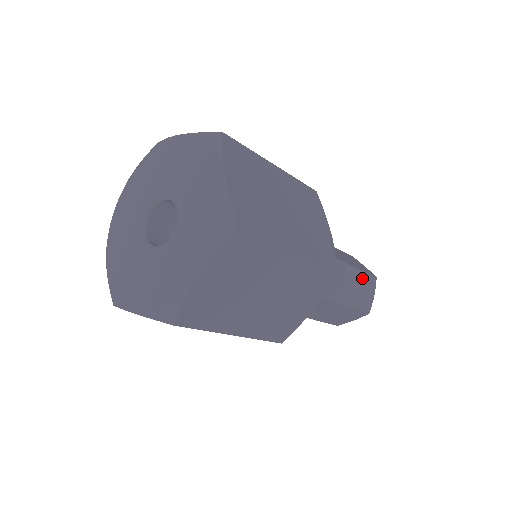
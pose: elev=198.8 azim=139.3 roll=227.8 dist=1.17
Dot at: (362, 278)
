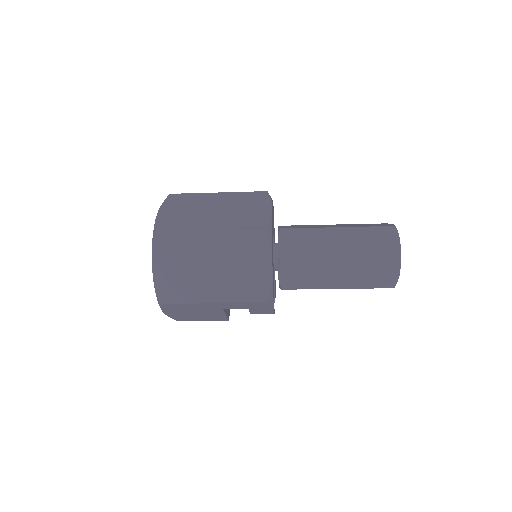
Dot at: (369, 233)
